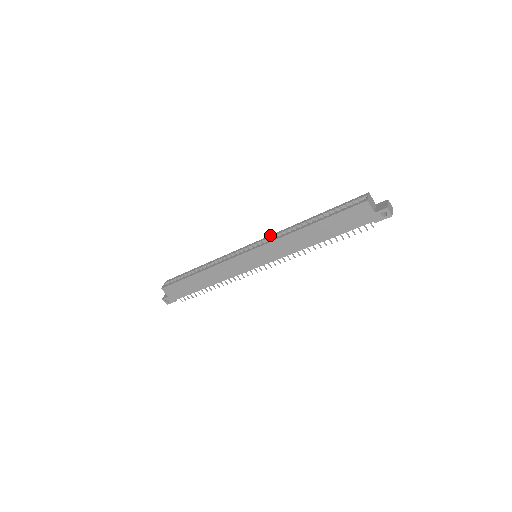
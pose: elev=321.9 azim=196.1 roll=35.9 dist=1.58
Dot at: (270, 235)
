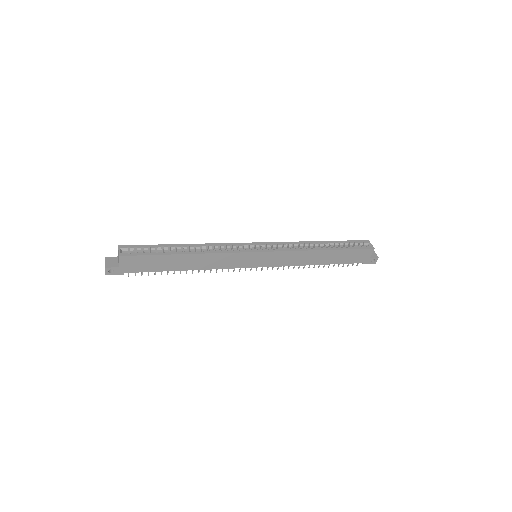
Dot at: (279, 242)
